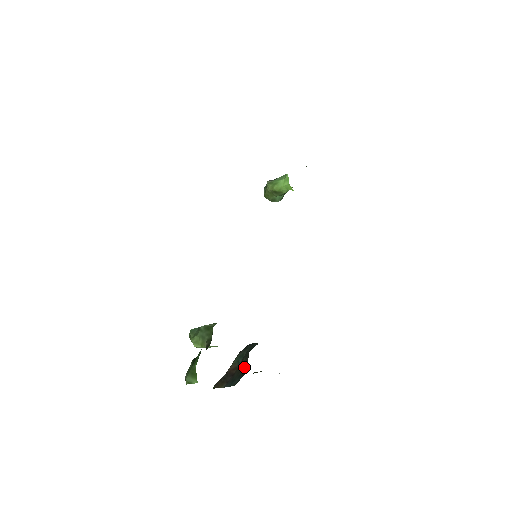
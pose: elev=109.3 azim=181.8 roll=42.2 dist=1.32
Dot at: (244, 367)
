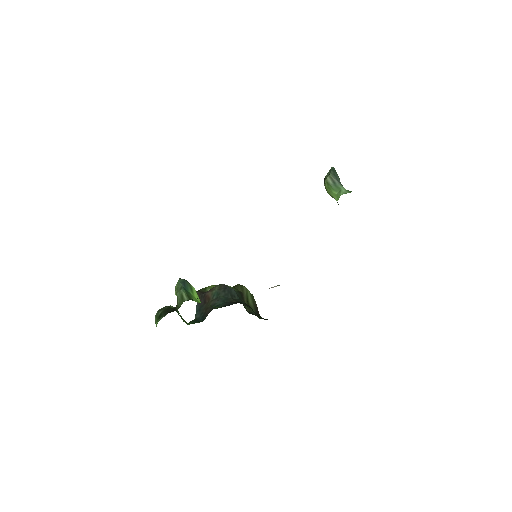
Dot at: (206, 313)
